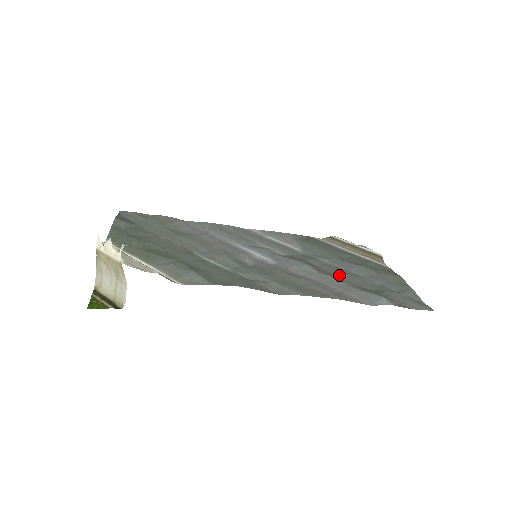
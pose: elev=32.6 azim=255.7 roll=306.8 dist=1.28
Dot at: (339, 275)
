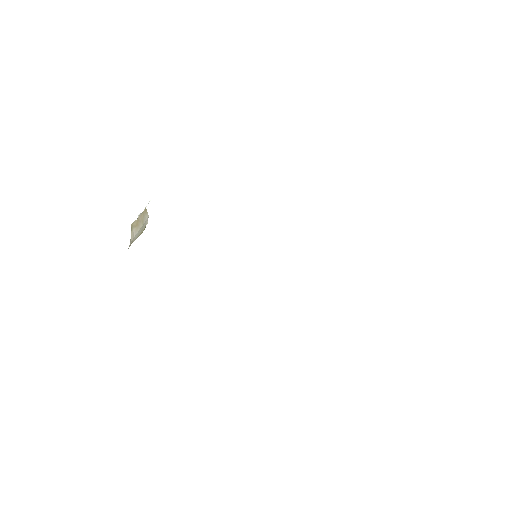
Dot at: occluded
